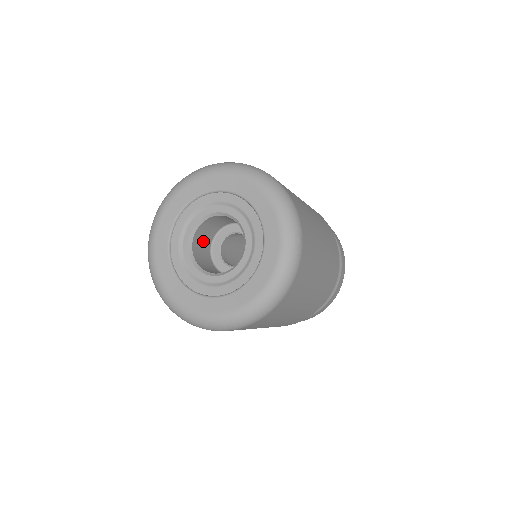
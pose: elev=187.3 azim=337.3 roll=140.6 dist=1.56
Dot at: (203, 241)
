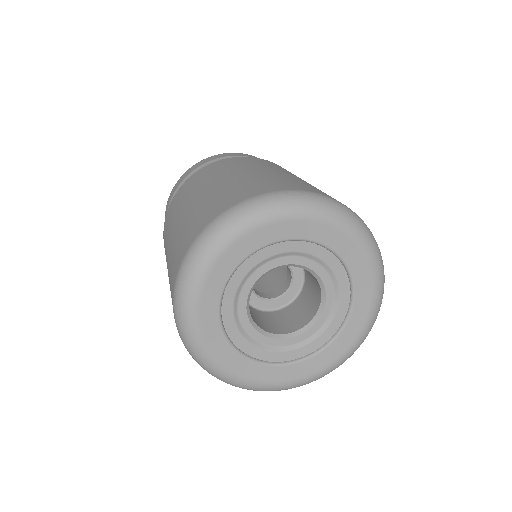
Dot at: occluded
